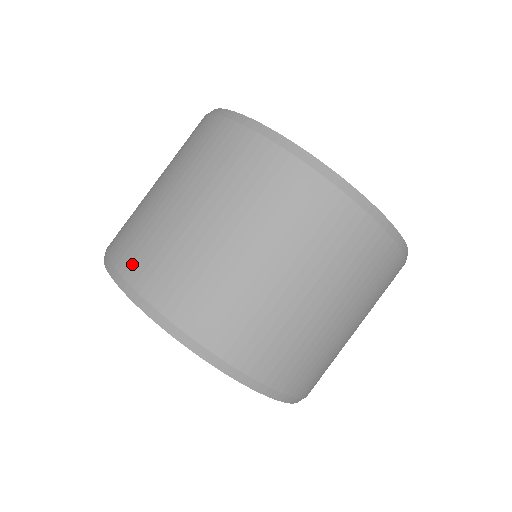
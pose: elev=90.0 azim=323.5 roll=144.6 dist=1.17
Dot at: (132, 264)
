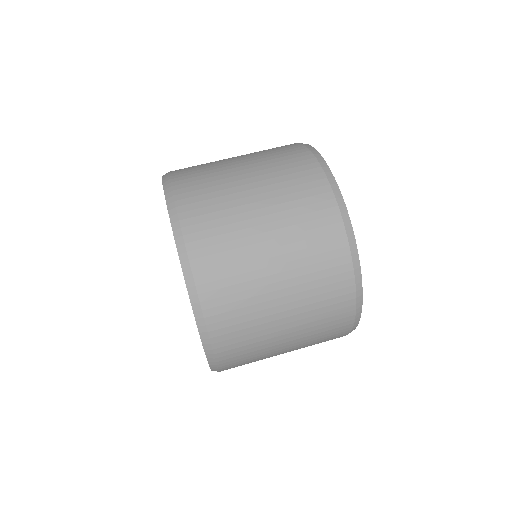
Dot at: occluded
